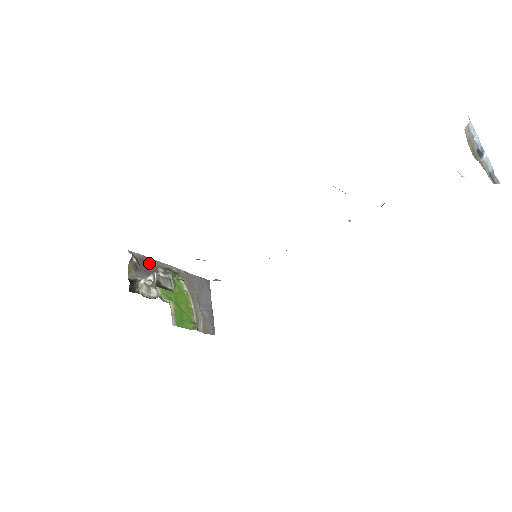
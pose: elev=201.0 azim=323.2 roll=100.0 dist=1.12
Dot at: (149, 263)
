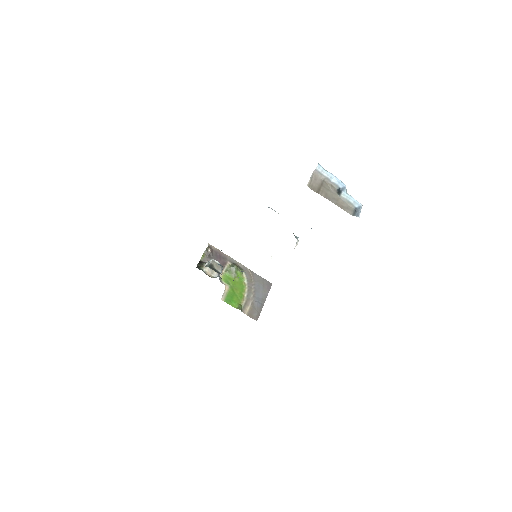
Dot at: (222, 256)
